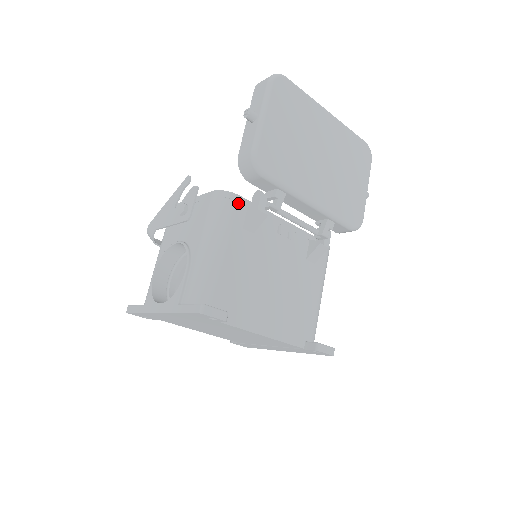
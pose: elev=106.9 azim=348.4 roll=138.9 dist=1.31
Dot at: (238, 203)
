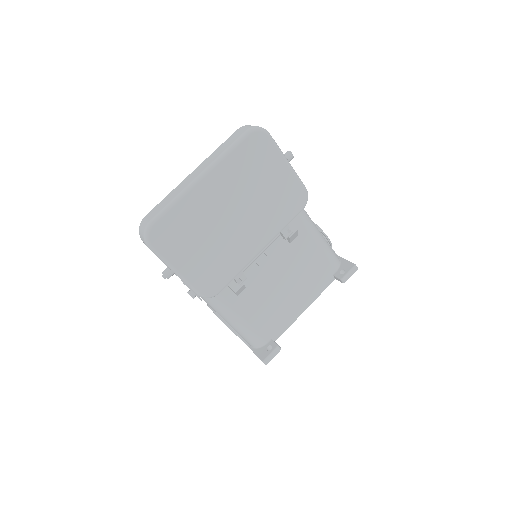
Dot at: (220, 292)
